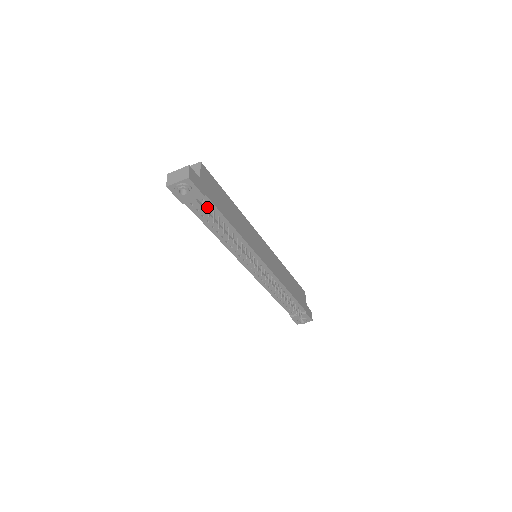
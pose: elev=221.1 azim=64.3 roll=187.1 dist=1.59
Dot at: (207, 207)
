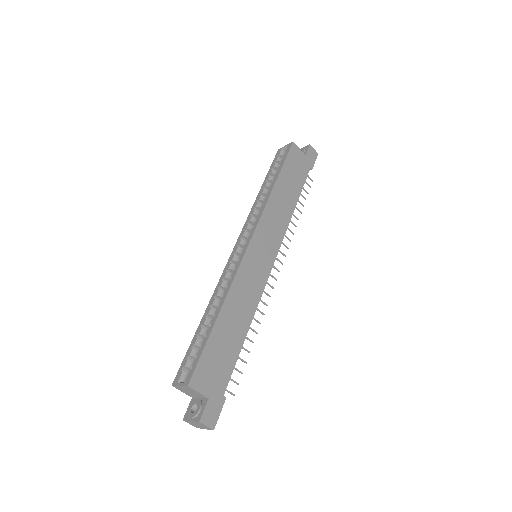
Dot at: occluded
